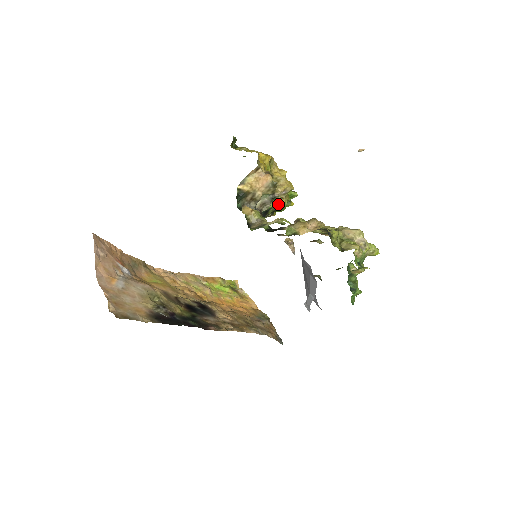
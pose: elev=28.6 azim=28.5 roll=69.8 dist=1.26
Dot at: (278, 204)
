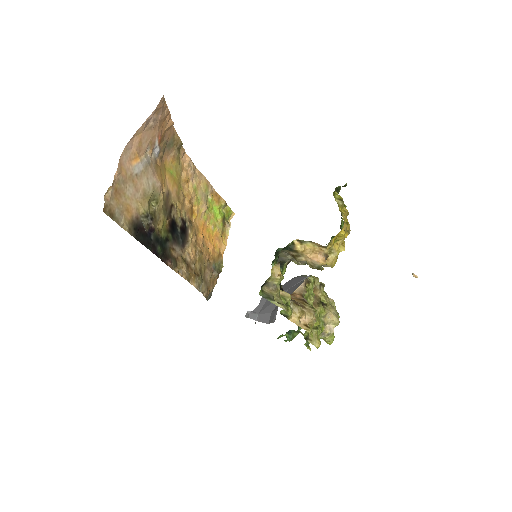
Dot at: occluded
